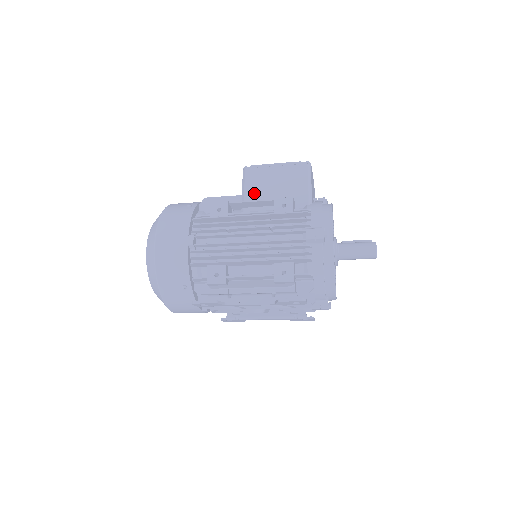
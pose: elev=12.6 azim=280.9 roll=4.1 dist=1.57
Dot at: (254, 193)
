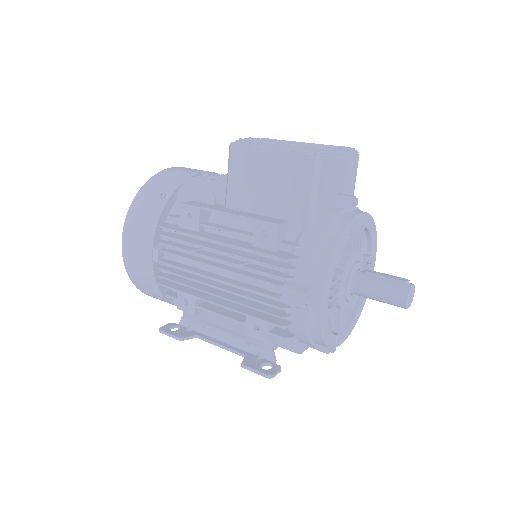
Dot at: (239, 191)
